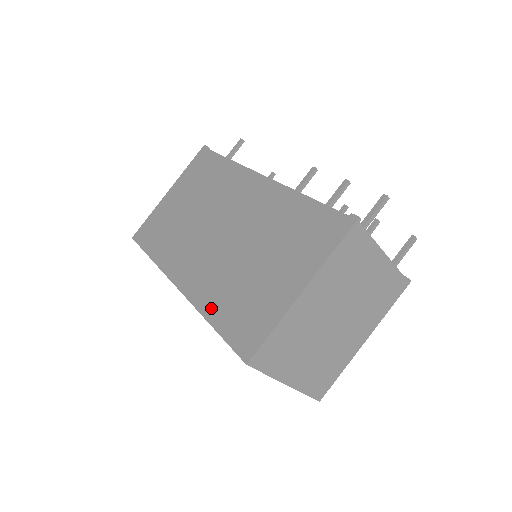
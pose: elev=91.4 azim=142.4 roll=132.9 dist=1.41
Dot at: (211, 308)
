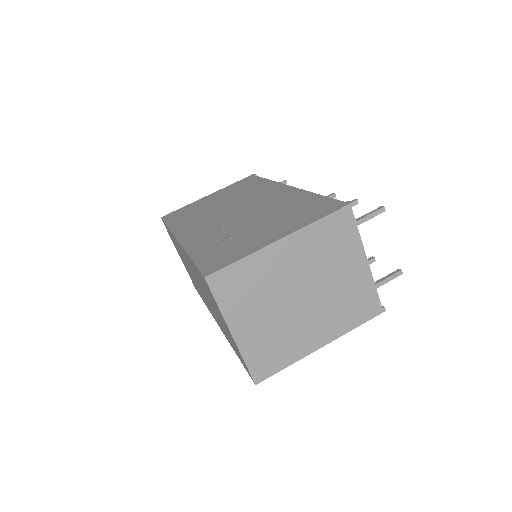
Dot at: (197, 249)
